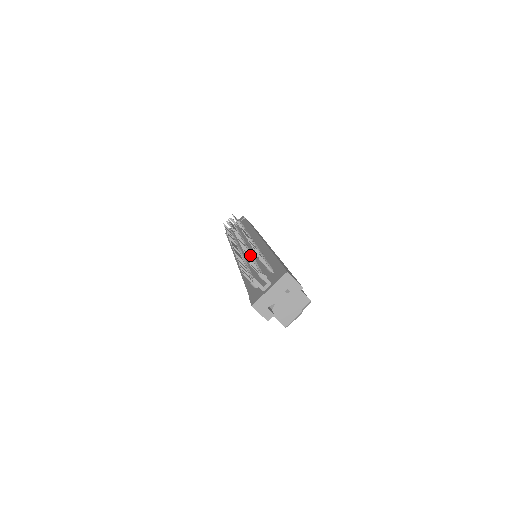
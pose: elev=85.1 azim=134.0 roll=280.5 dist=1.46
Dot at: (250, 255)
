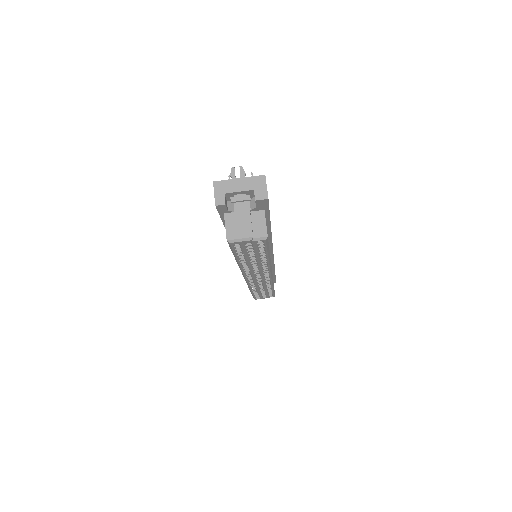
Dot at: occluded
